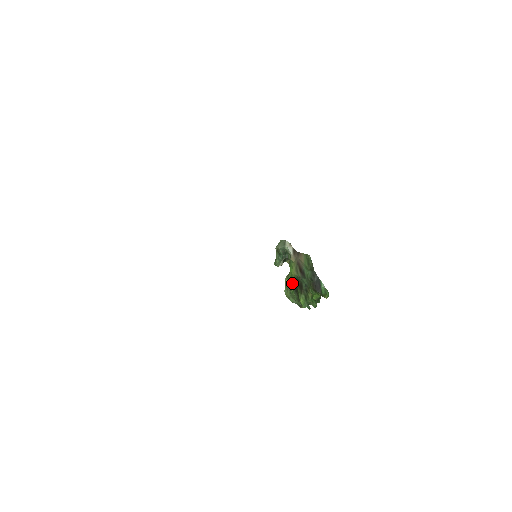
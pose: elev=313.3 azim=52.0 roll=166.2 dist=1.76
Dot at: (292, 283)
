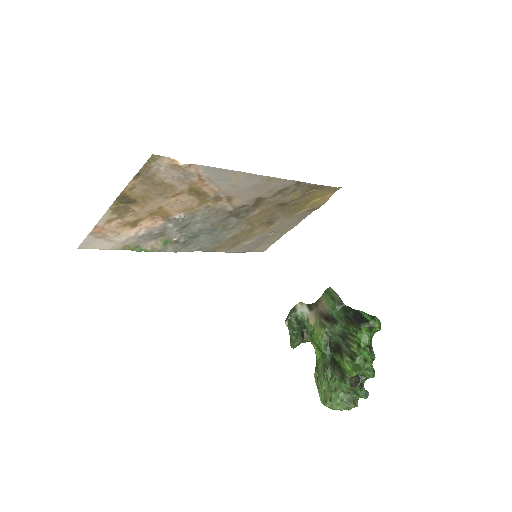
Dot at: (325, 363)
